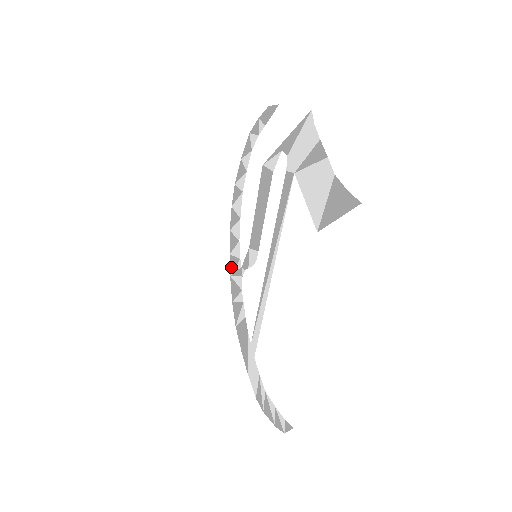
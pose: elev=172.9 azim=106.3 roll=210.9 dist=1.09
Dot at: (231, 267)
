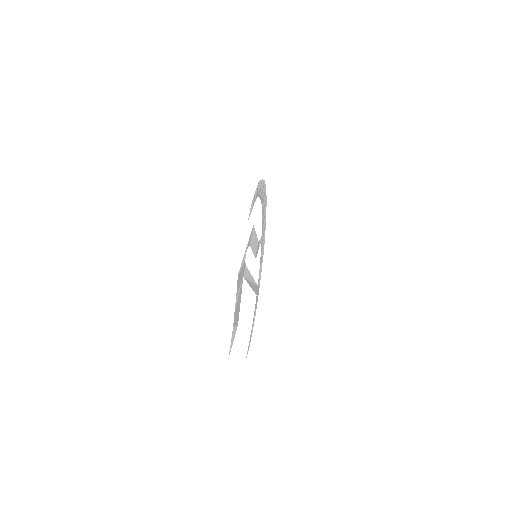
Dot at: (265, 220)
